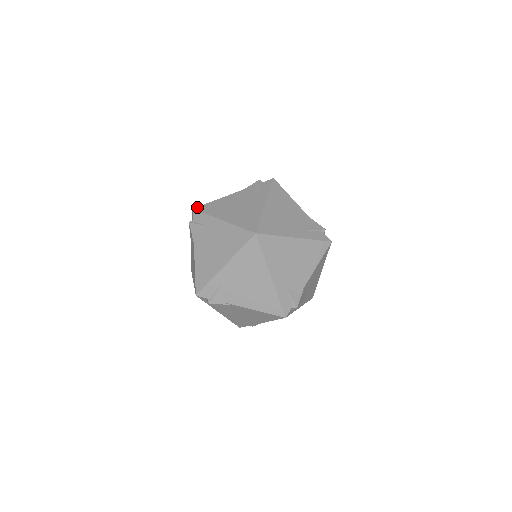
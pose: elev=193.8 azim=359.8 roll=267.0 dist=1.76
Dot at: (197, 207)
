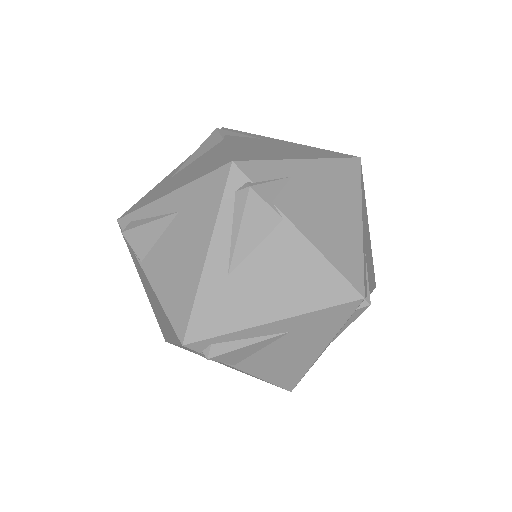
Dot at: occluded
